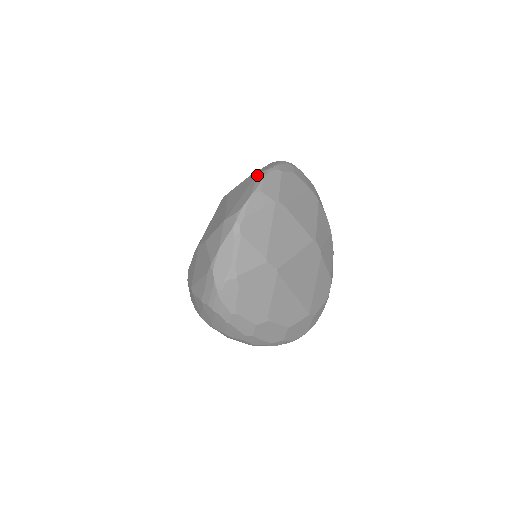
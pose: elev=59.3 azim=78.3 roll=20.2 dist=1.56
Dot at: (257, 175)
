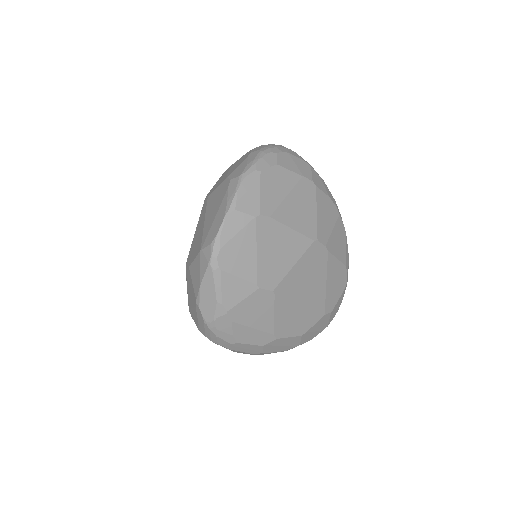
Dot at: (230, 183)
